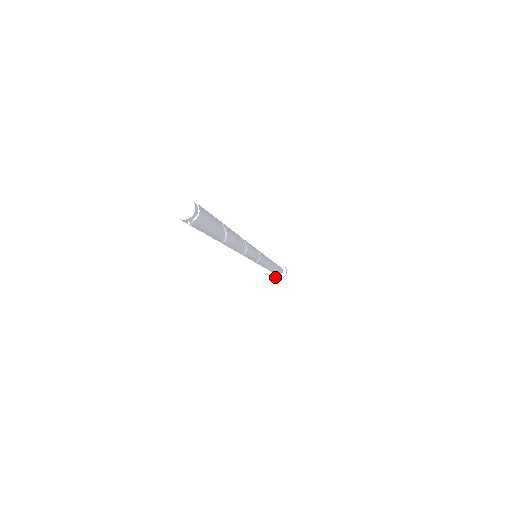
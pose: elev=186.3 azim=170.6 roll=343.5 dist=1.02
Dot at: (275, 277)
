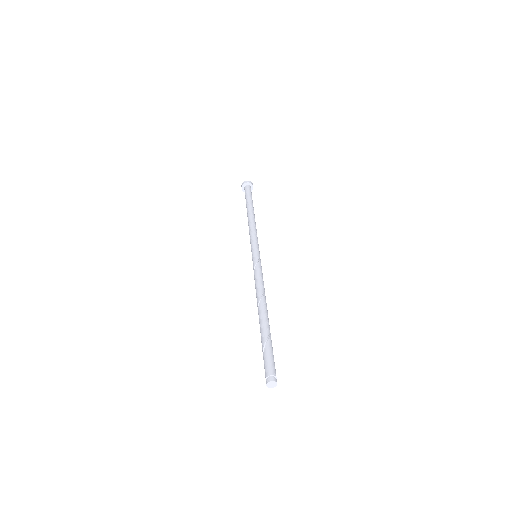
Dot at: occluded
